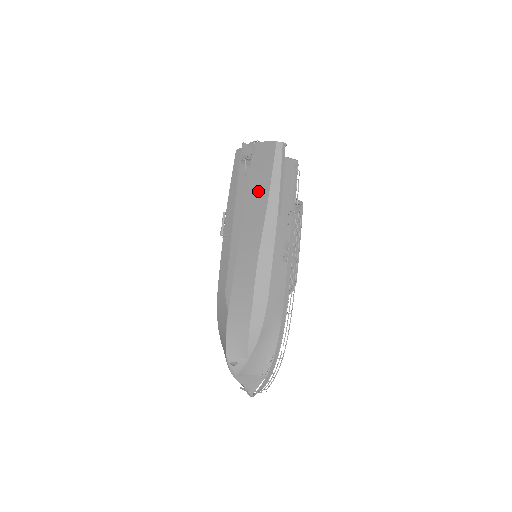
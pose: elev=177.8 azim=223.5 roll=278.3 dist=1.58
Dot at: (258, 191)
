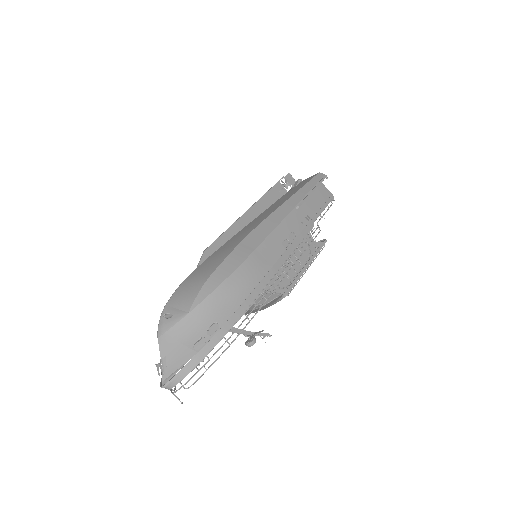
Dot at: (285, 197)
